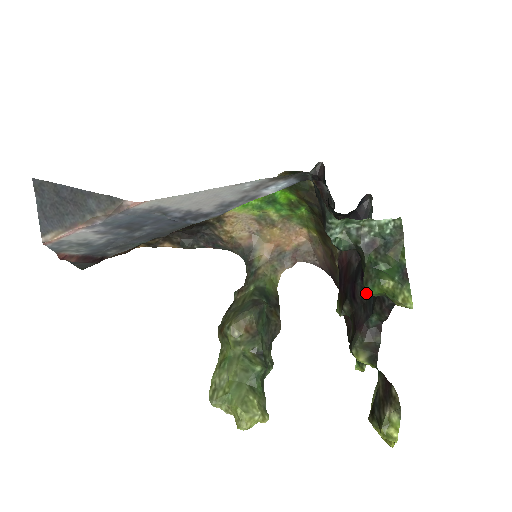
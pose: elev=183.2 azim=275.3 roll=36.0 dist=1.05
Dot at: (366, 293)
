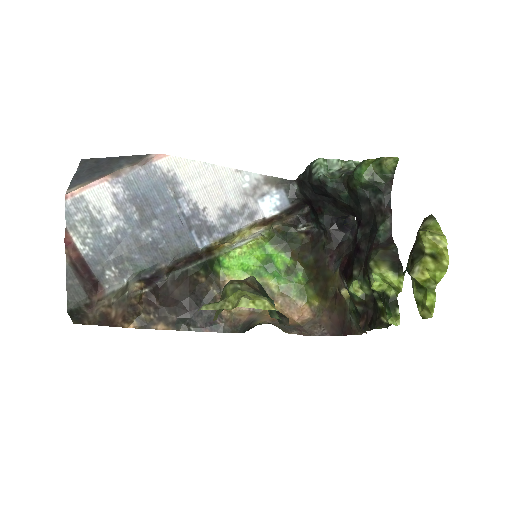
Dot at: (367, 233)
